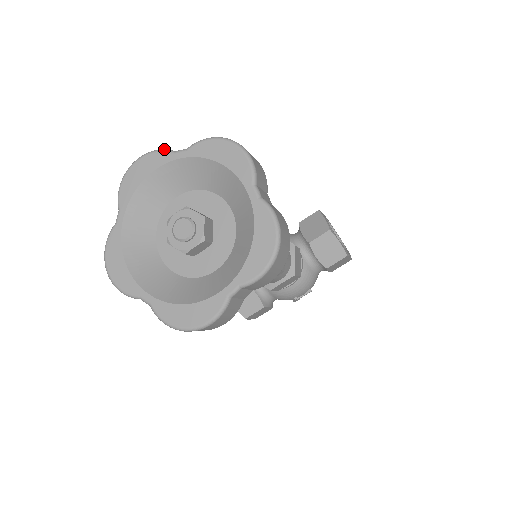
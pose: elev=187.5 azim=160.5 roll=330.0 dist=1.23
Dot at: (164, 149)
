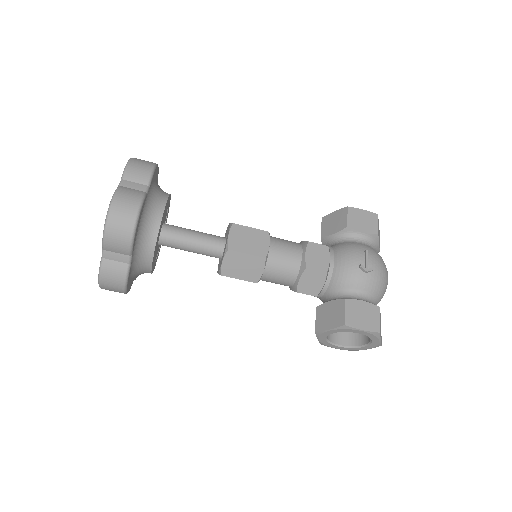
Dot at: occluded
